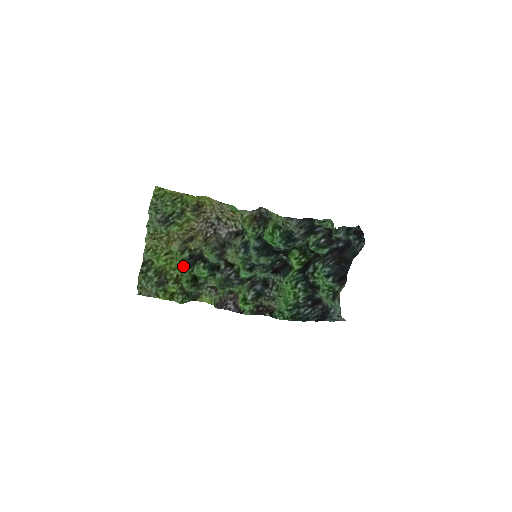
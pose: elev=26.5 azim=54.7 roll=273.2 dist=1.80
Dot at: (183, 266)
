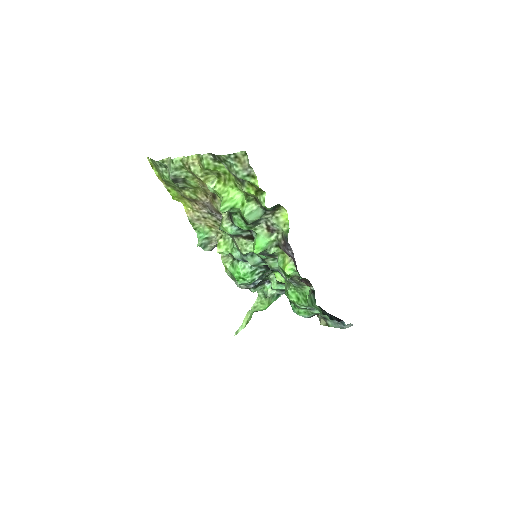
Dot at: occluded
